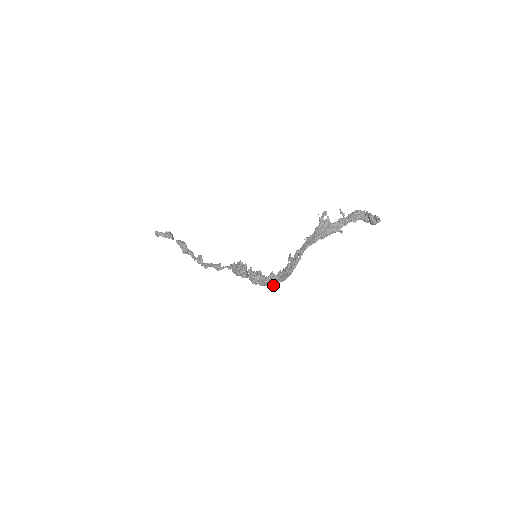
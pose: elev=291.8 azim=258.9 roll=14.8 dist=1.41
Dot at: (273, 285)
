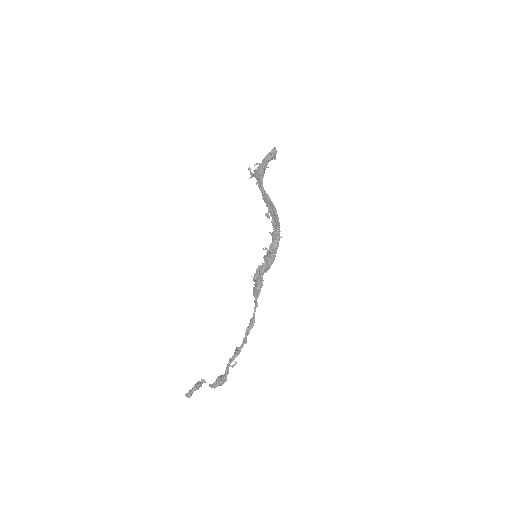
Dot at: (280, 237)
